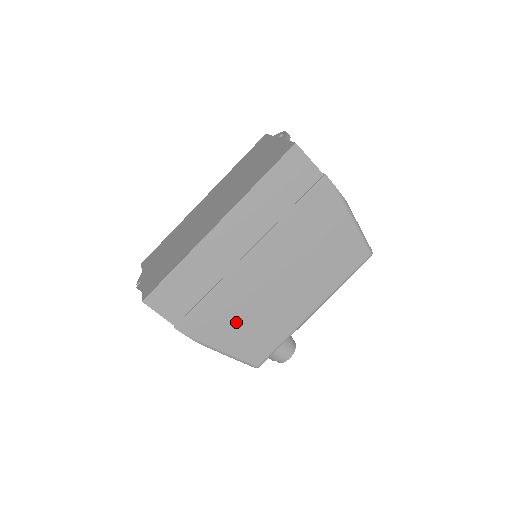
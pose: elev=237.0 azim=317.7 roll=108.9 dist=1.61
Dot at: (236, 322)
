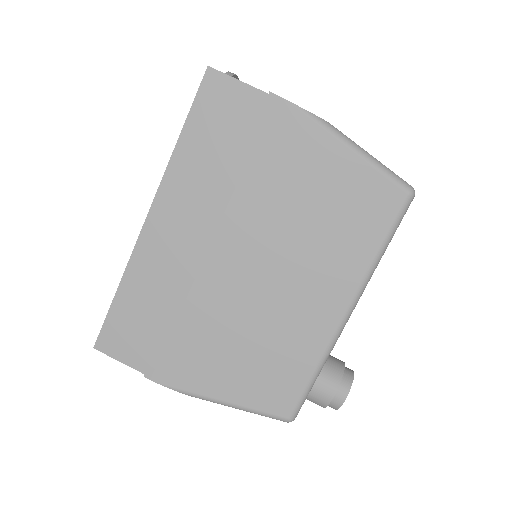
Dot at: (226, 354)
